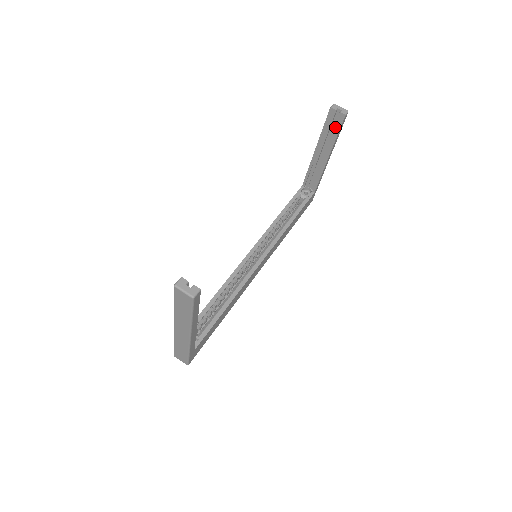
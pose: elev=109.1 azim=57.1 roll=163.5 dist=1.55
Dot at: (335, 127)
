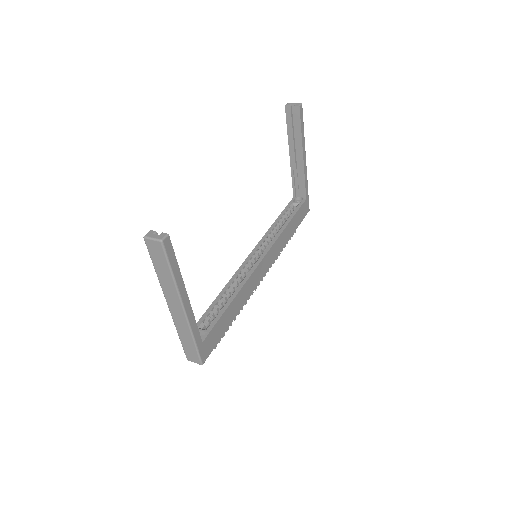
Dot at: (296, 122)
